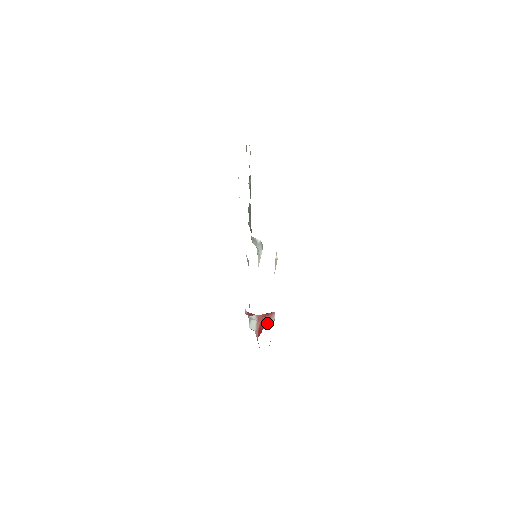
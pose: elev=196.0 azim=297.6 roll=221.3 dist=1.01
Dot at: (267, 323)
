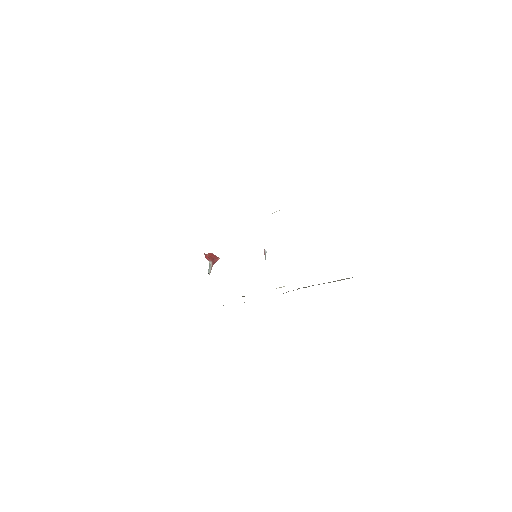
Dot at: occluded
